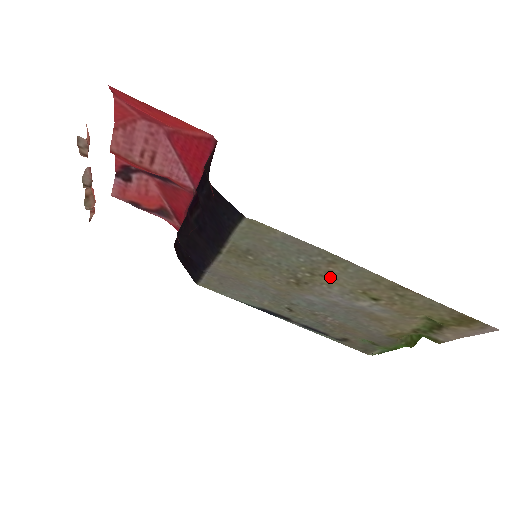
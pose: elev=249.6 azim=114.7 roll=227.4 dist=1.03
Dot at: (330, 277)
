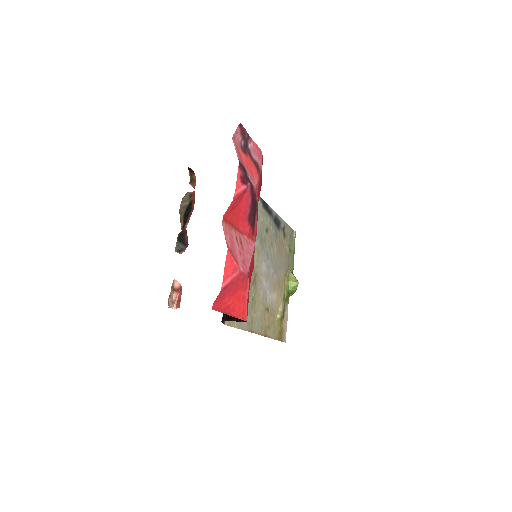
Dot at: (257, 306)
